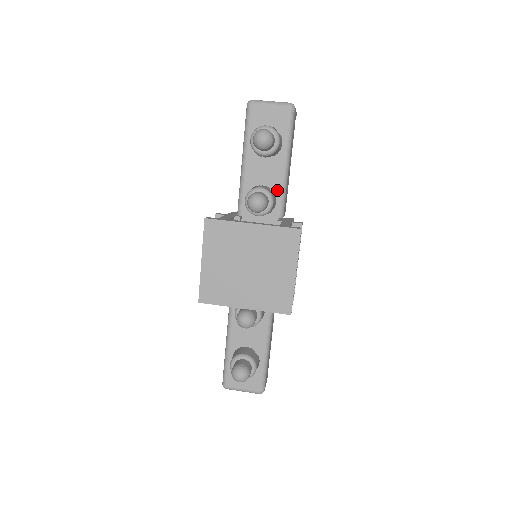
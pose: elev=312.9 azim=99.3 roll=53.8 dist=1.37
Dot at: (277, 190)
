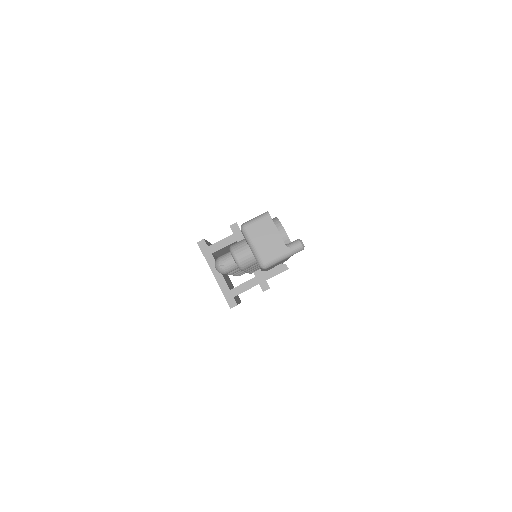
Dot at: occluded
